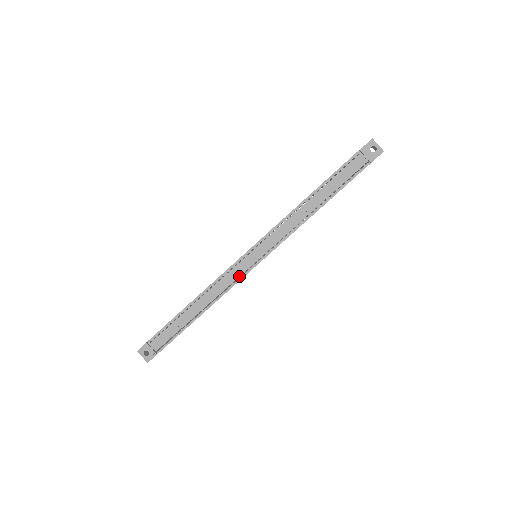
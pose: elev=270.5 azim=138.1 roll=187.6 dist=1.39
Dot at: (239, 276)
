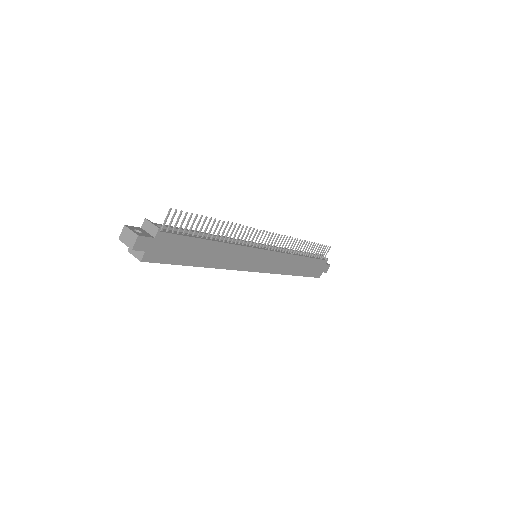
Dot at: (249, 246)
